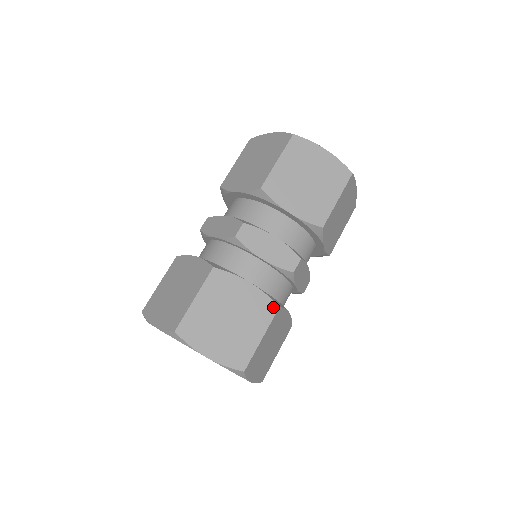
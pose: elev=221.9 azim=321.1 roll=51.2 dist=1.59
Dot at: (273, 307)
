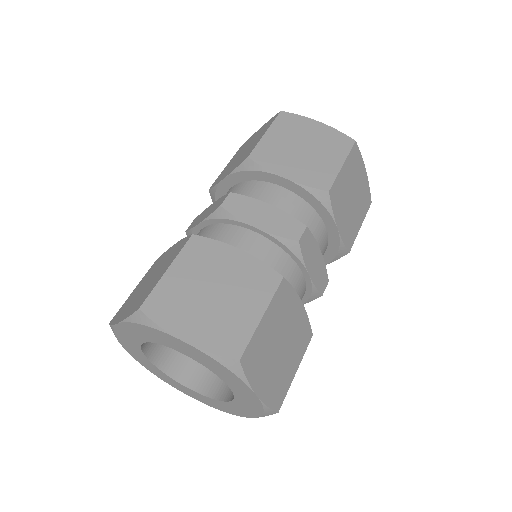
Dot at: (309, 335)
